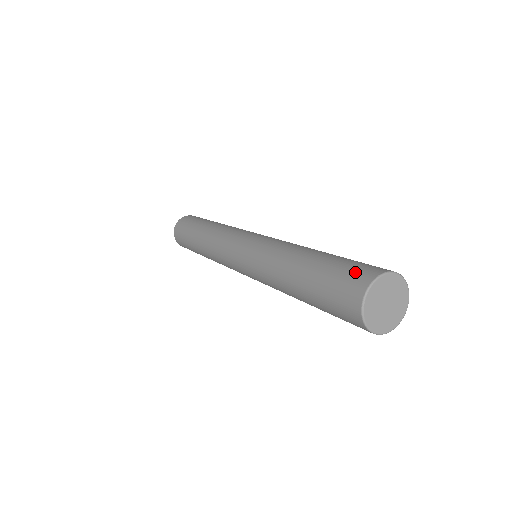
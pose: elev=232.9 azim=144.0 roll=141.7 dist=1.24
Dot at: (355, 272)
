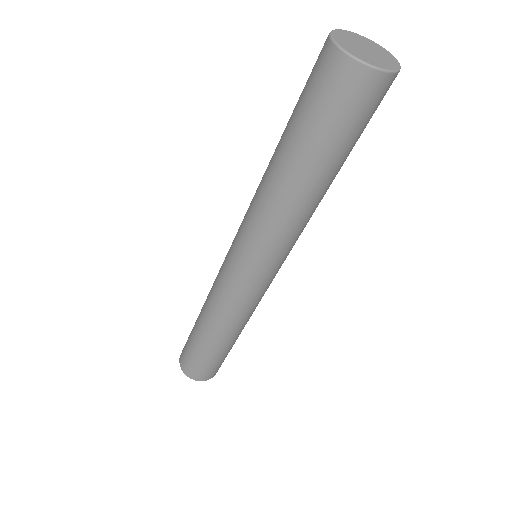
Dot at: occluded
